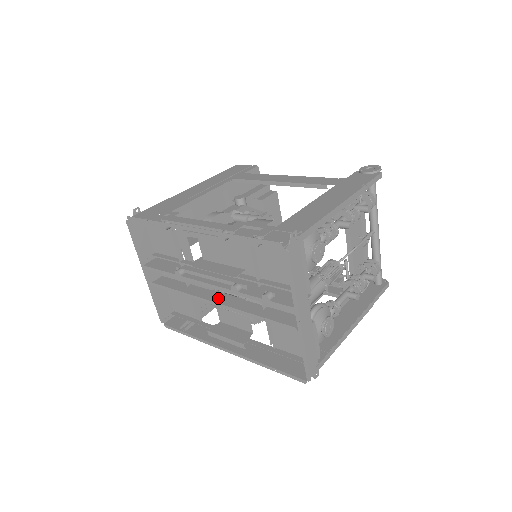
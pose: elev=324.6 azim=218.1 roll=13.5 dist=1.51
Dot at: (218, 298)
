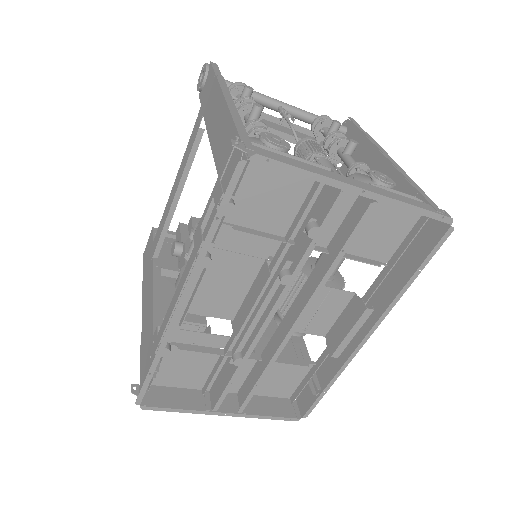
Dot at: (291, 318)
